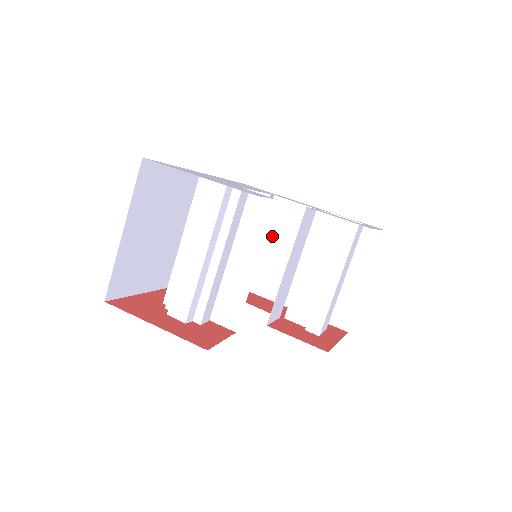
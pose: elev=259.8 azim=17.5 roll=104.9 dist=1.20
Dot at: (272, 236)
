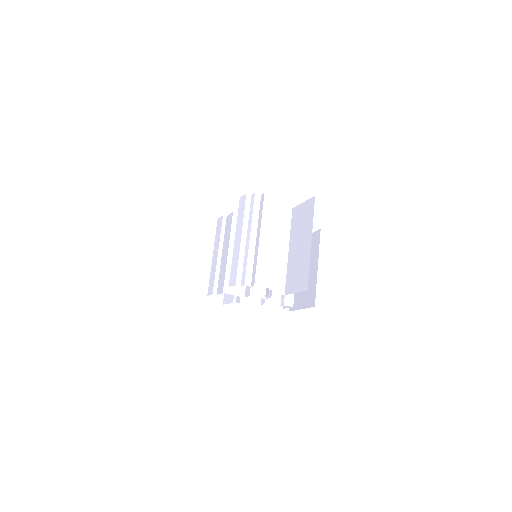
Dot at: occluded
